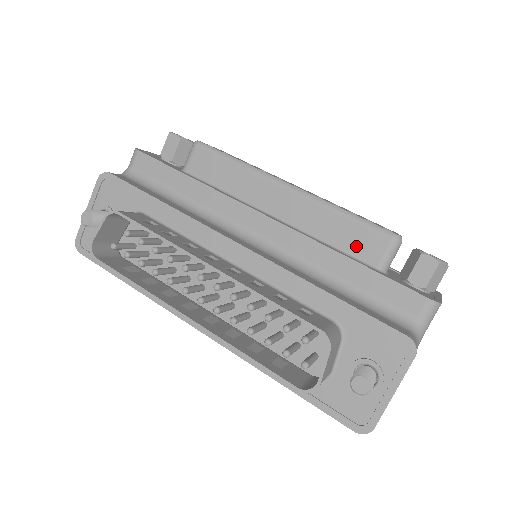
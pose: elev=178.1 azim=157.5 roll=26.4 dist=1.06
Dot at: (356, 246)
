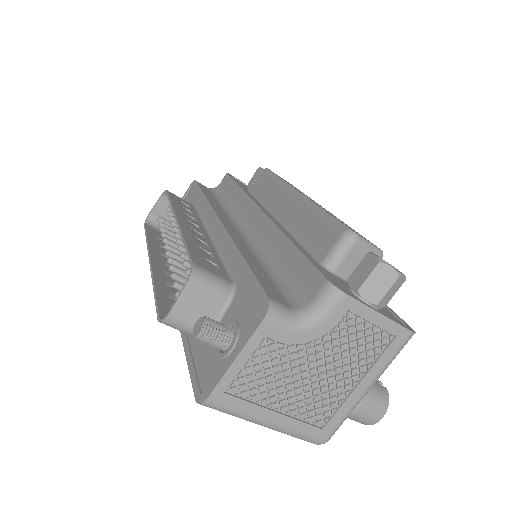
Dot at: (315, 241)
